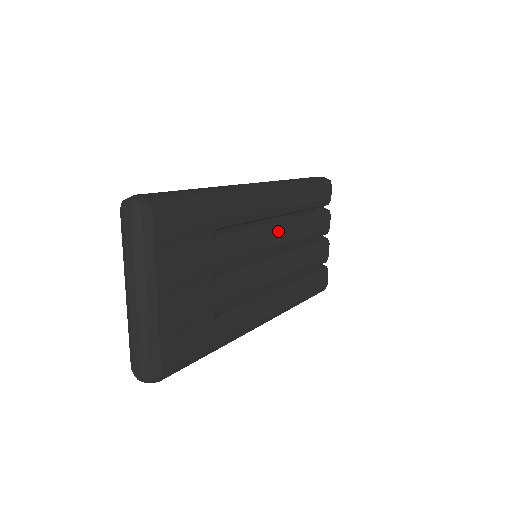
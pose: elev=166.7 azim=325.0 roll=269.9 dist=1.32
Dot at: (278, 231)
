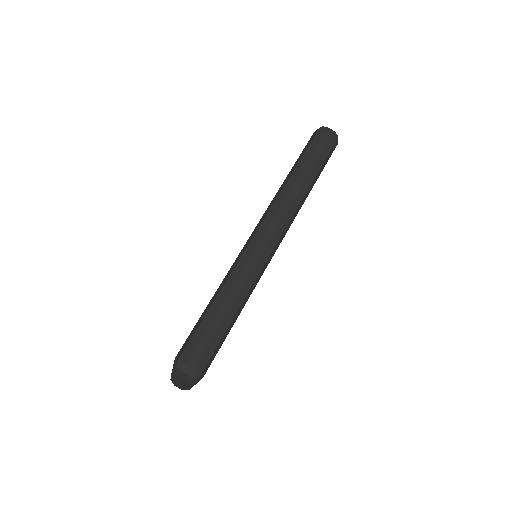
Dot at: occluded
